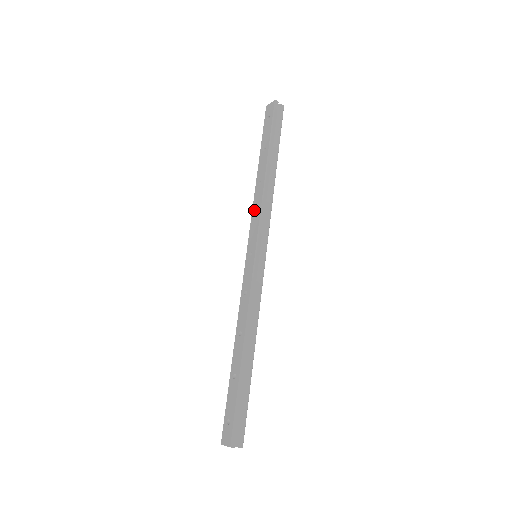
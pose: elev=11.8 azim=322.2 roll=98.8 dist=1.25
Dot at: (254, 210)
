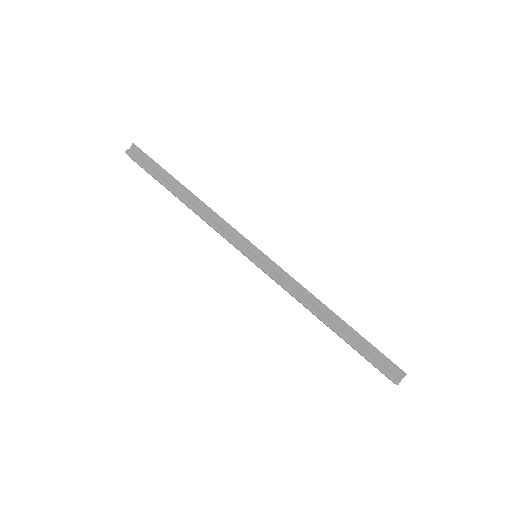
Dot at: occluded
